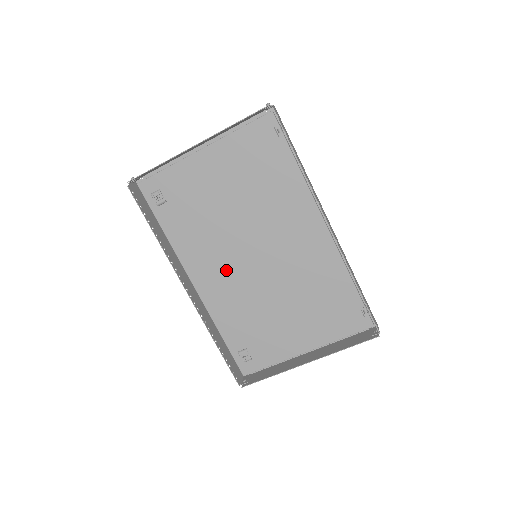
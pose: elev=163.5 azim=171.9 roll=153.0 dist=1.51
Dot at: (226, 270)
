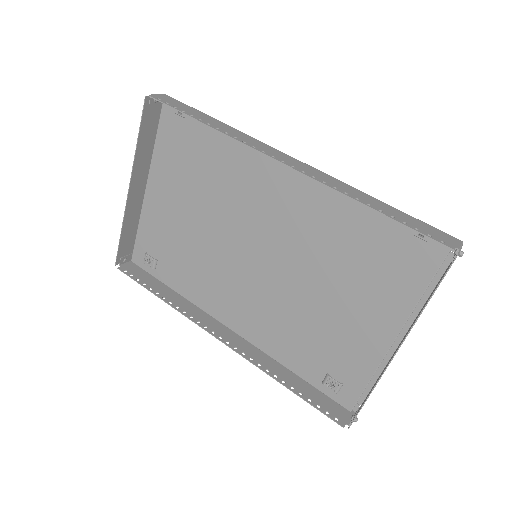
Dot at: (243, 292)
